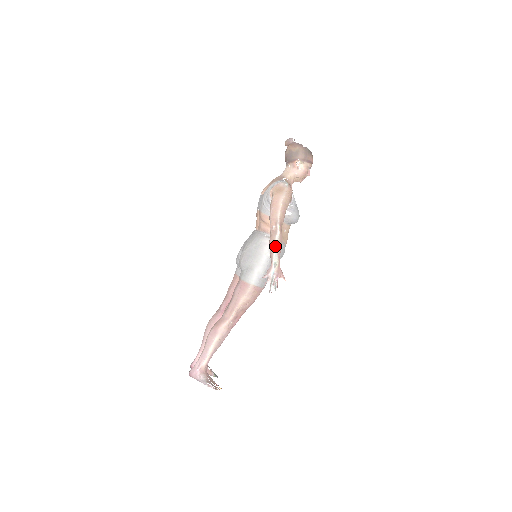
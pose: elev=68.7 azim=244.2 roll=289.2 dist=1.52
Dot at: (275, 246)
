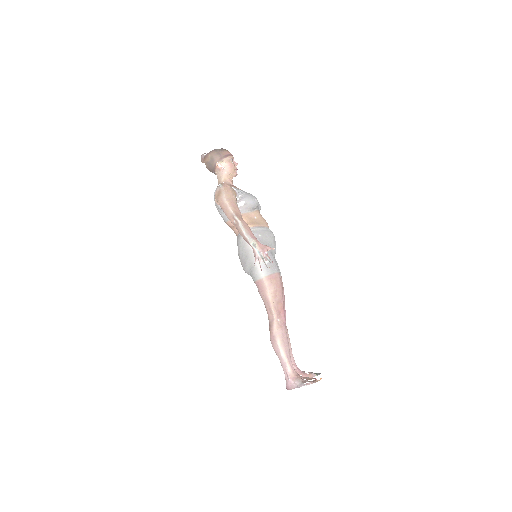
Dot at: (244, 233)
